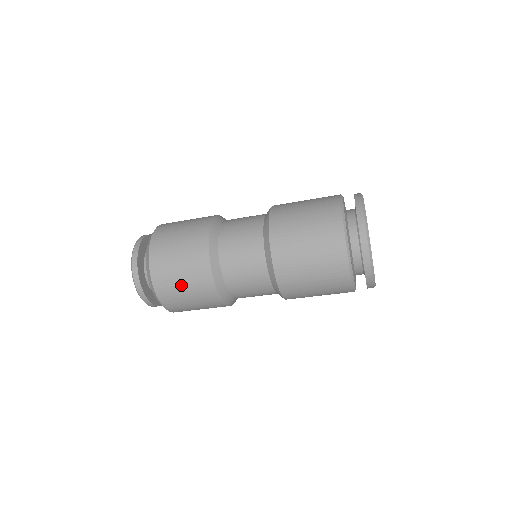
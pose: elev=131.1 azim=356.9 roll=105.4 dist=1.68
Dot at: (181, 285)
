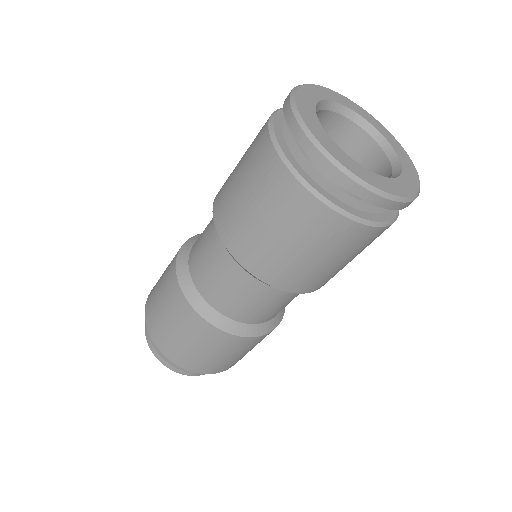
Dot at: (215, 357)
